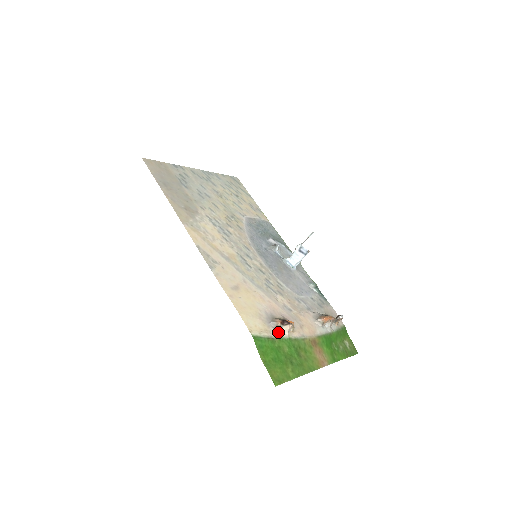
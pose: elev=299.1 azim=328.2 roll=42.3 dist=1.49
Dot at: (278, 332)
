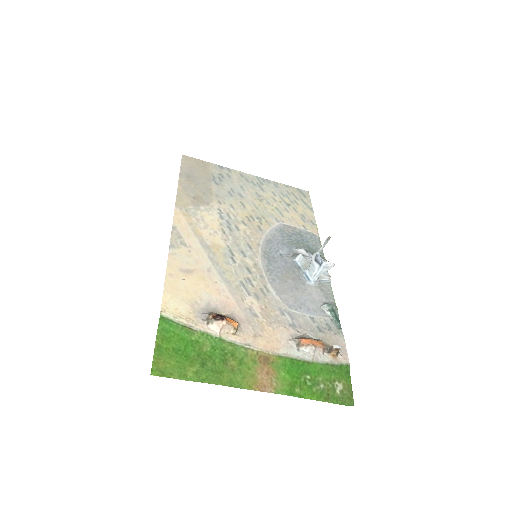
Dot at: (206, 326)
